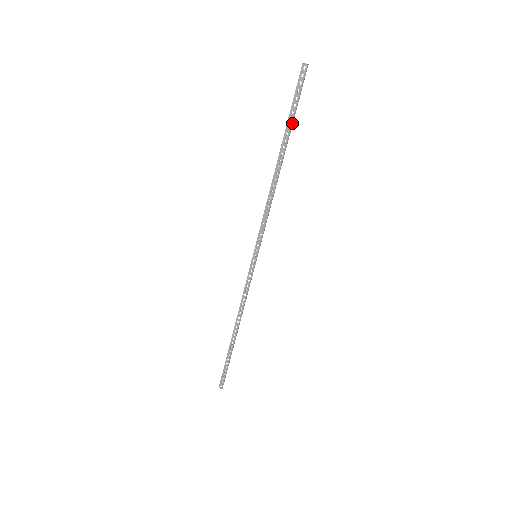
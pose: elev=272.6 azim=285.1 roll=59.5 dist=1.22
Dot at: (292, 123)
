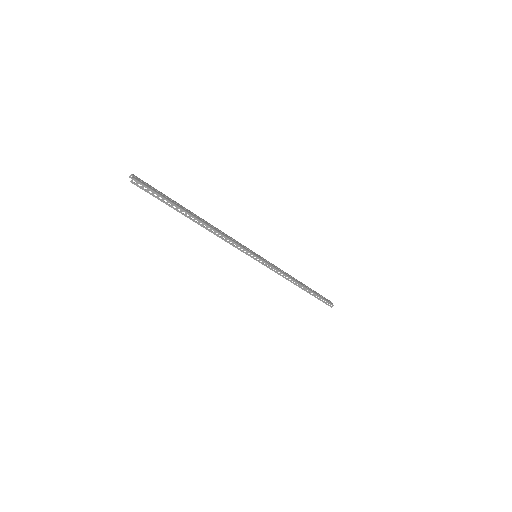
Dot at: (172, 203)
